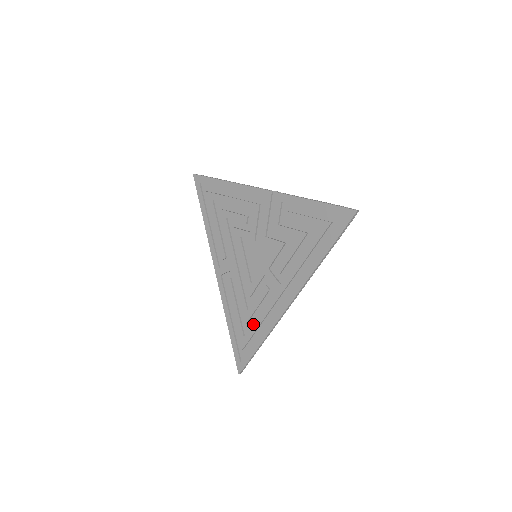
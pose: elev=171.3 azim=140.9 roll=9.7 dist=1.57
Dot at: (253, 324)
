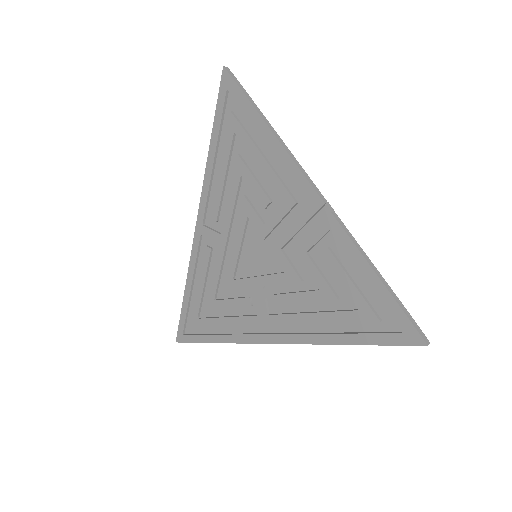
Dot at: (214, 318)
